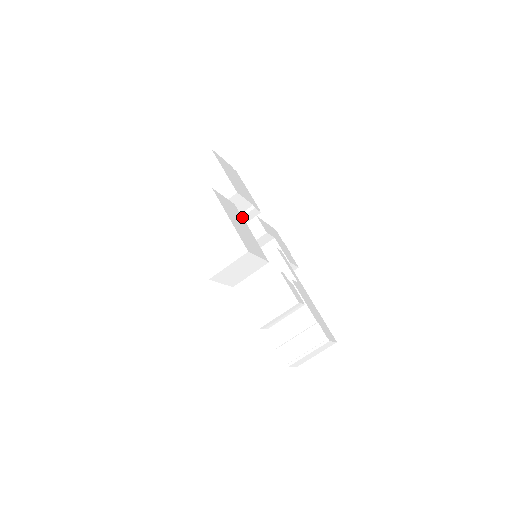
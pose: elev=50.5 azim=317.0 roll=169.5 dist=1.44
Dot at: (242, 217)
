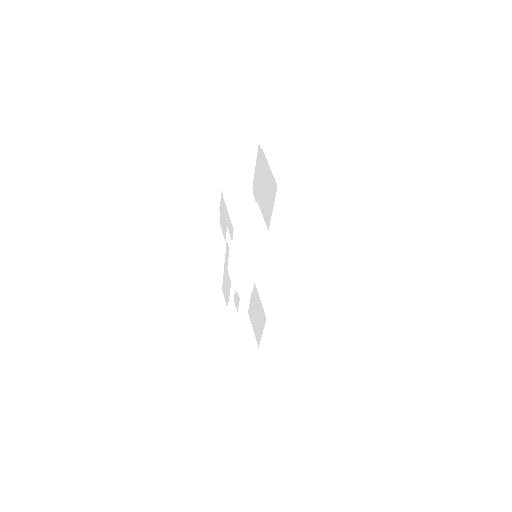
Dot at: (257, 204)
